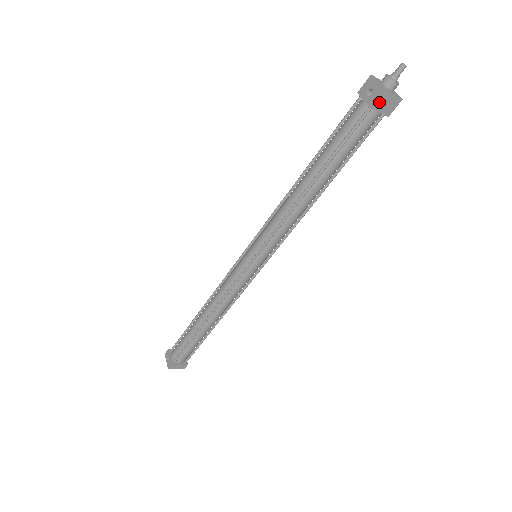
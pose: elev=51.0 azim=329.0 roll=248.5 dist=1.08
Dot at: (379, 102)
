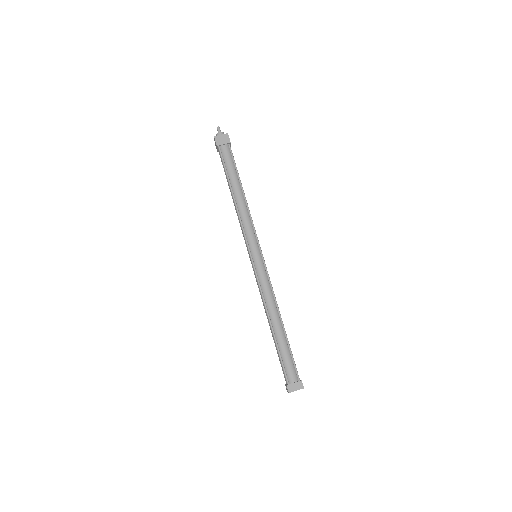
Dot at: (218, 142)
